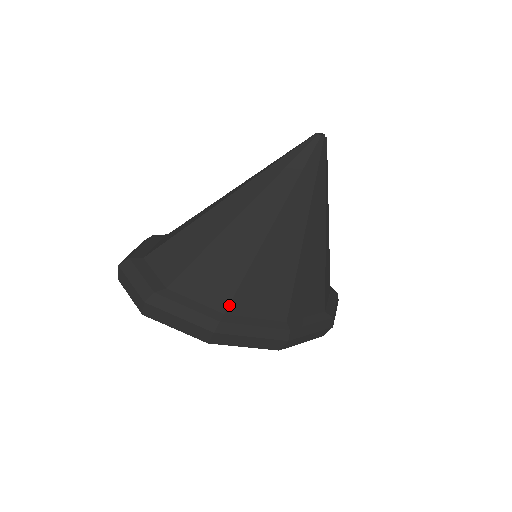
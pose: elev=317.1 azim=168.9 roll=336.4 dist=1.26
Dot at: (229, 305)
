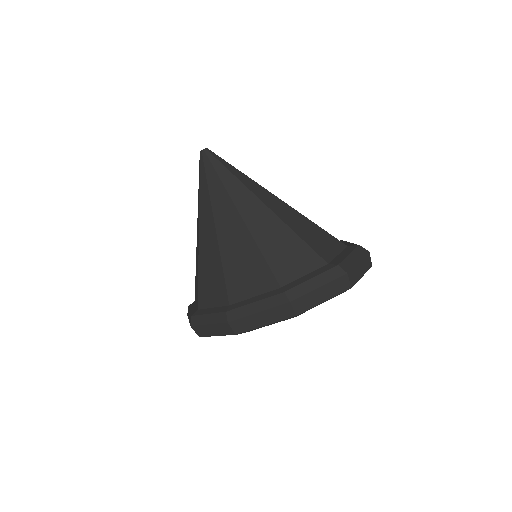
Dot at: (228, 297)
